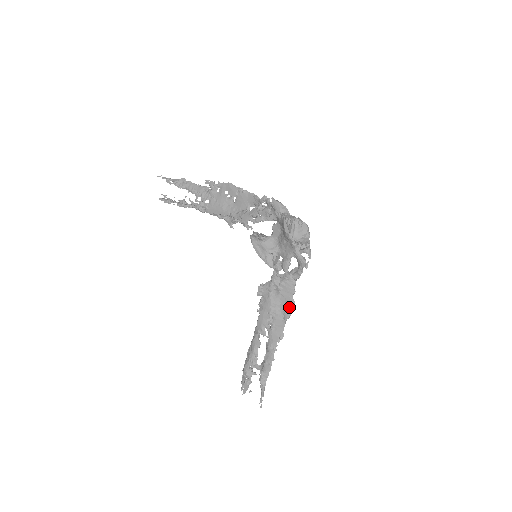
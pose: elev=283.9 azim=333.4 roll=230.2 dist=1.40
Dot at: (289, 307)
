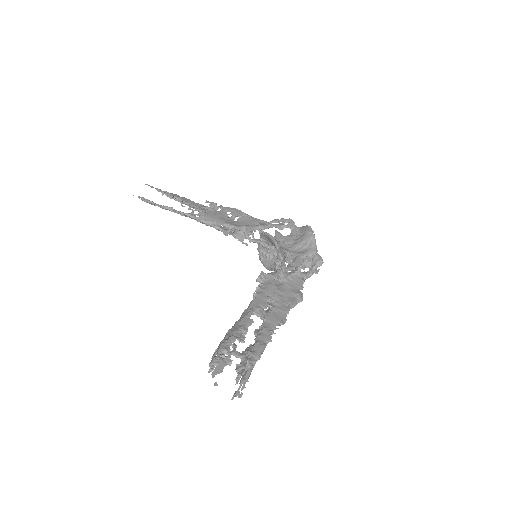
Dot at: (296, 296)
